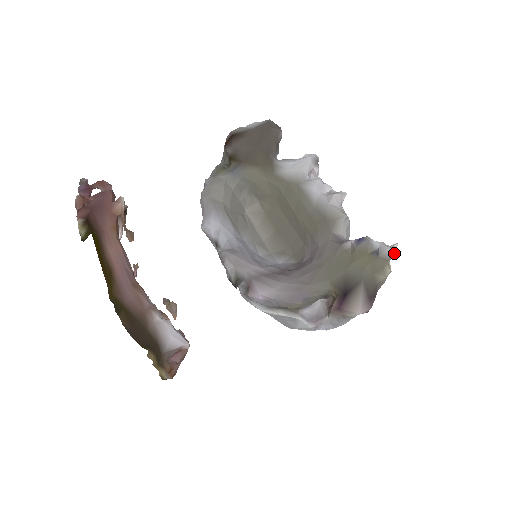
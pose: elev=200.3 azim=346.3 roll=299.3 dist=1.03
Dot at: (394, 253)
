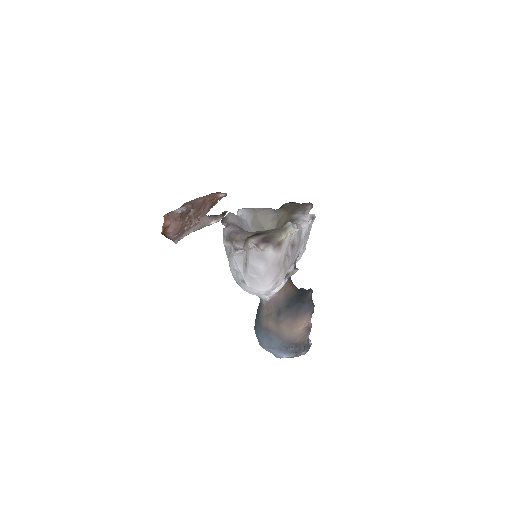
Dot at: (291, 226)
